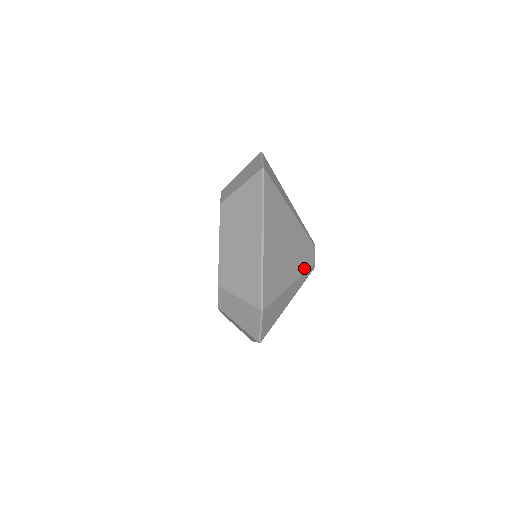
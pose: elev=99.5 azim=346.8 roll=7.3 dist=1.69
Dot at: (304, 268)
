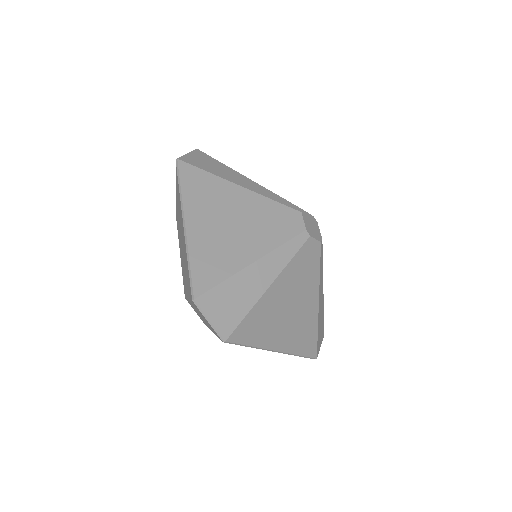
Dot at: (280, 240)
